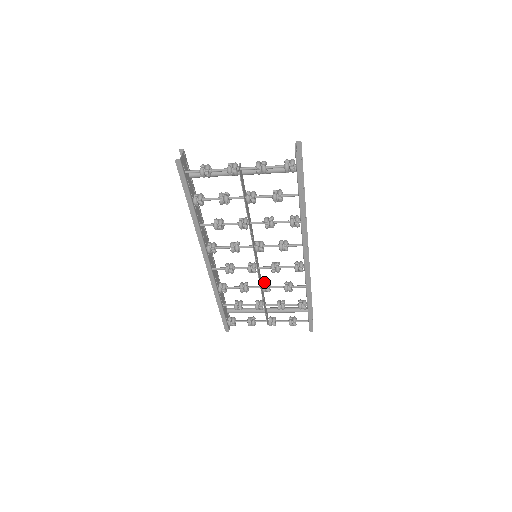
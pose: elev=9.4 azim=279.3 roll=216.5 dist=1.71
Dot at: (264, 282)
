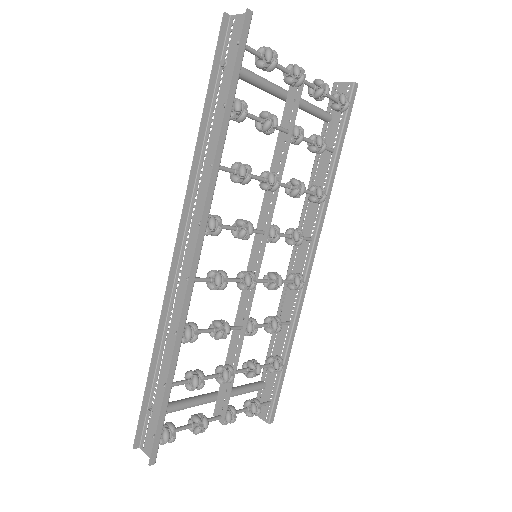
Dot at: occluded
